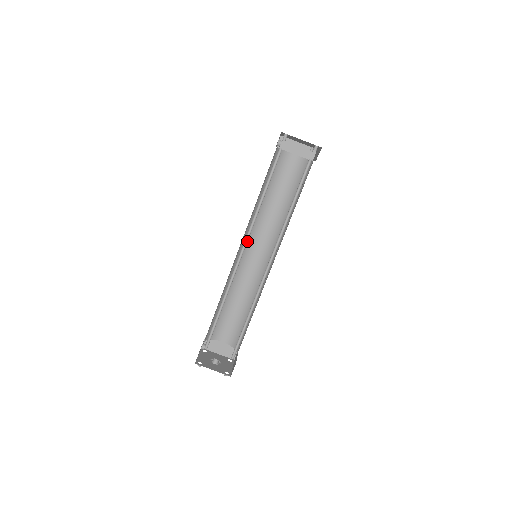
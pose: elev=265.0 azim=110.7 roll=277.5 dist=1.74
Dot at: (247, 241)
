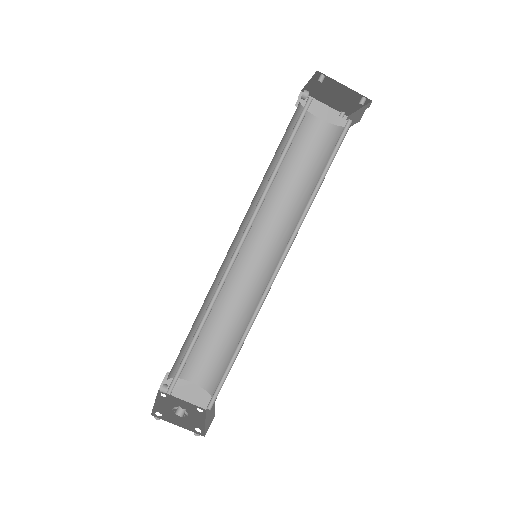
Dot at: (248, 231)
